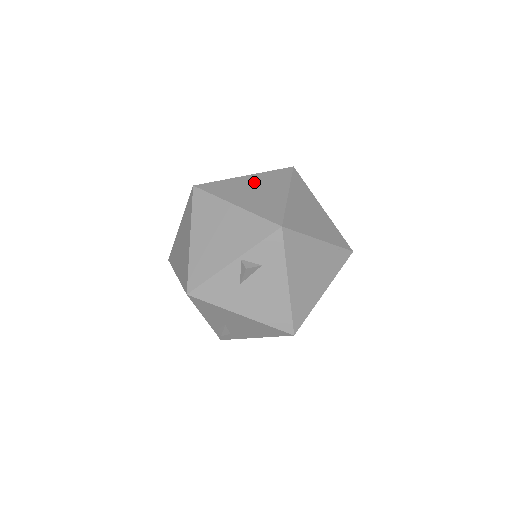
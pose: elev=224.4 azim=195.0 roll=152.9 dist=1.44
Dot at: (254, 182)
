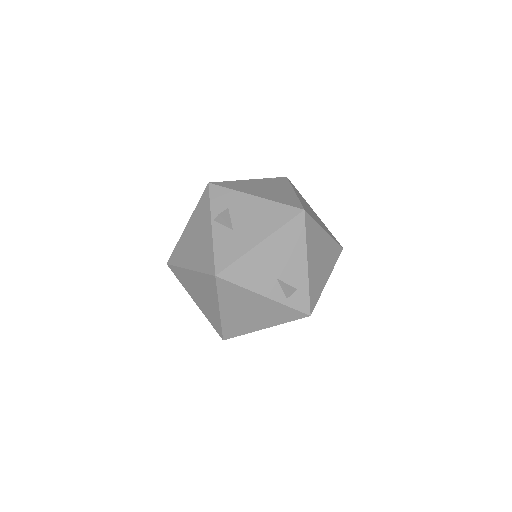
Dot at: occluded
